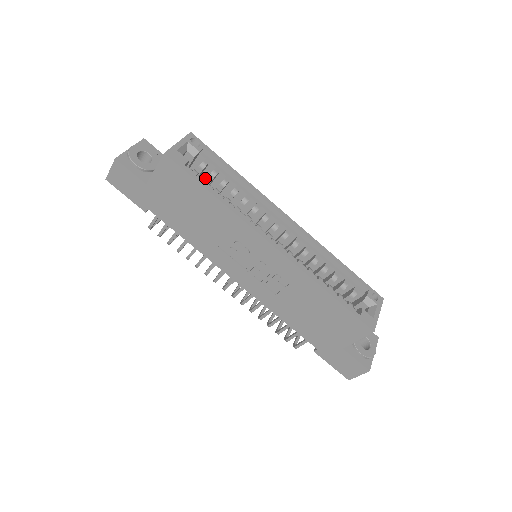
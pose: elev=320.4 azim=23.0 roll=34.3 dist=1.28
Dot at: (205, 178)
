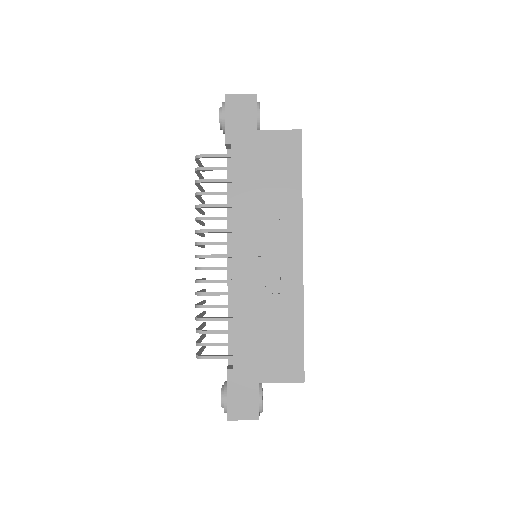
Dot at: occluded
